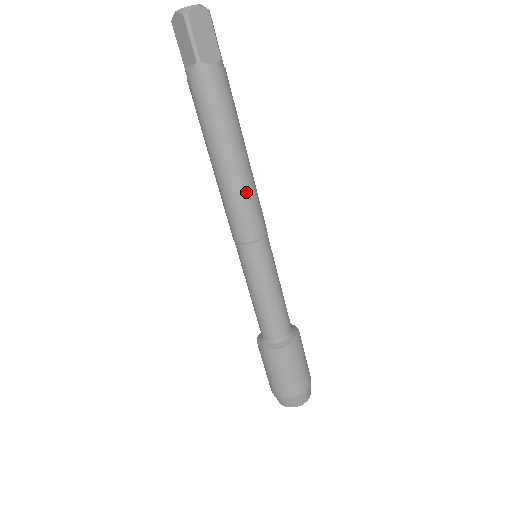
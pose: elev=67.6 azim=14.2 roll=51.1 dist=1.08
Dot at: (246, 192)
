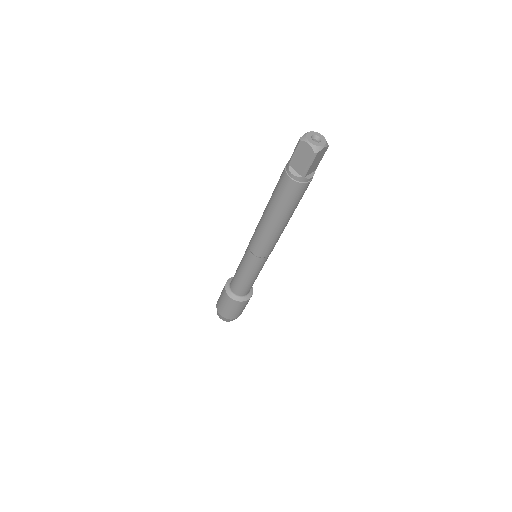
Dot at: (278, 237)
